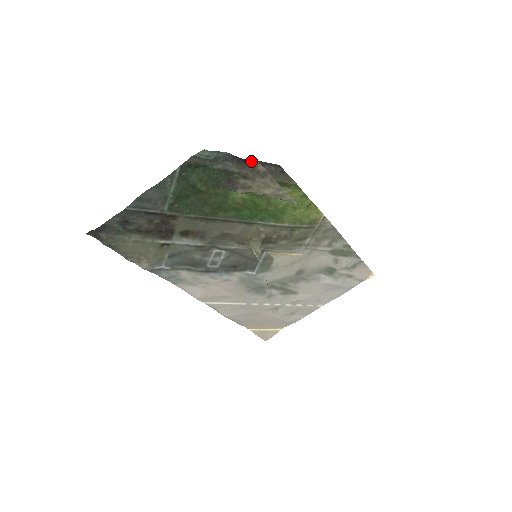
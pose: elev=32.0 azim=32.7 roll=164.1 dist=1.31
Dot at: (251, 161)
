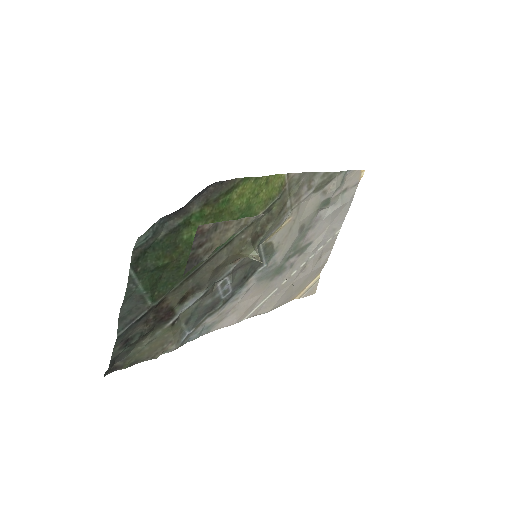
Dot at: (187, 203)
